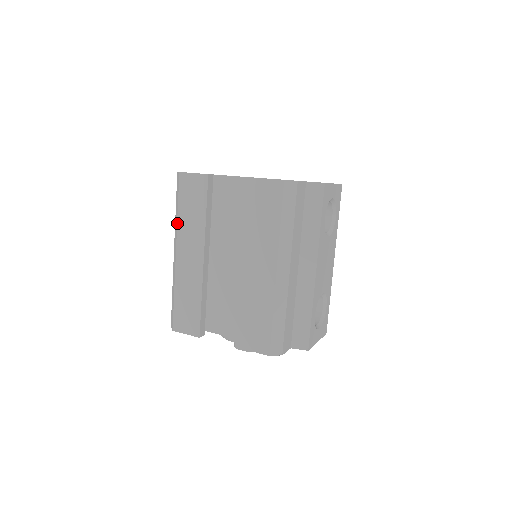
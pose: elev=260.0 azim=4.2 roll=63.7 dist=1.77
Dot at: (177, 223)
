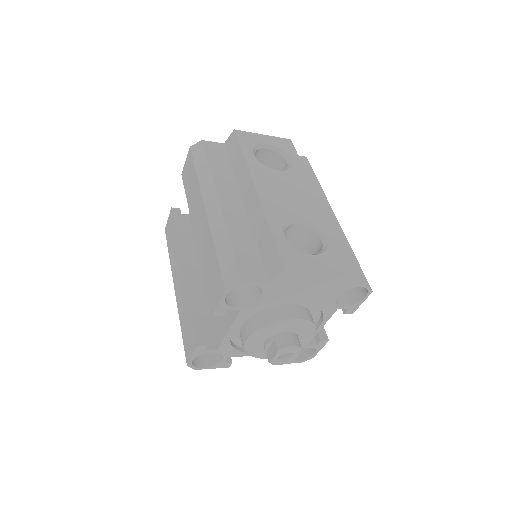
Dot at: occluded
